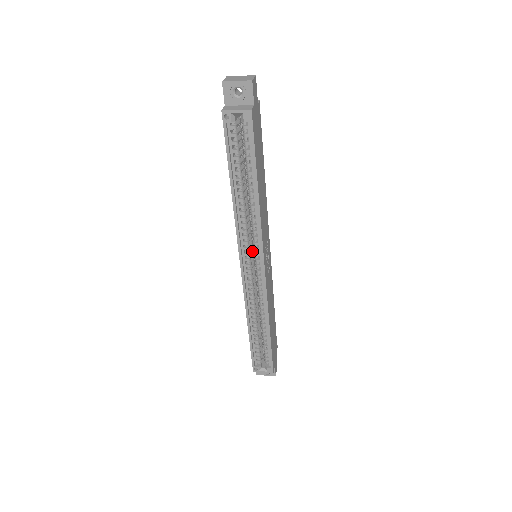
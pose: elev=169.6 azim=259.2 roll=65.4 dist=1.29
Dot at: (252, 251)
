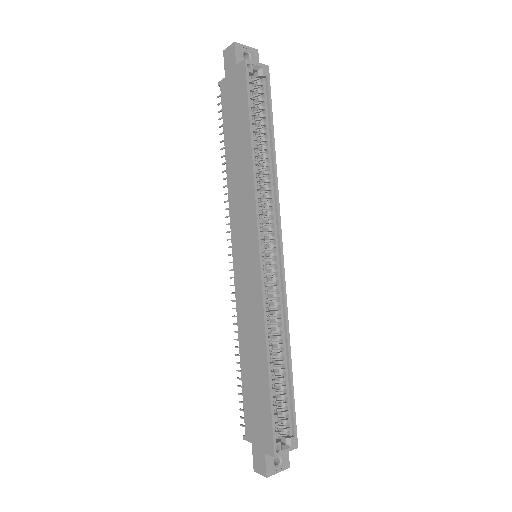
Dot at: occluded
